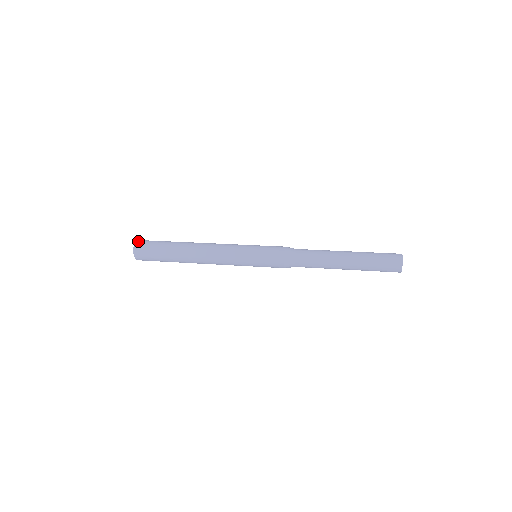
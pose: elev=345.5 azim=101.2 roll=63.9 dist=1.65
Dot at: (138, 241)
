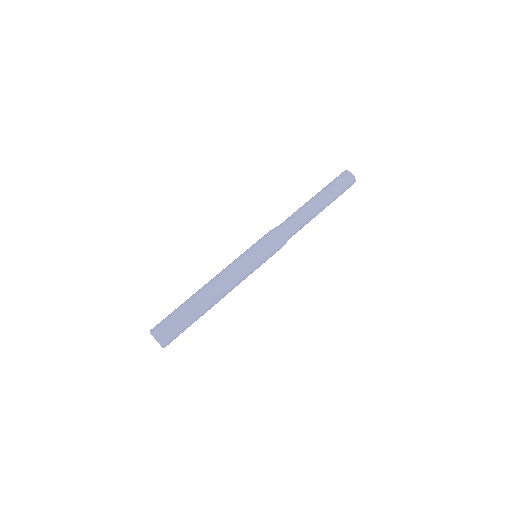
Dot at: (160, 340)
